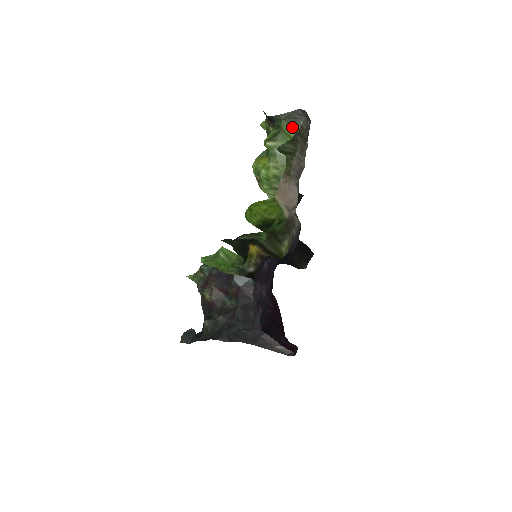
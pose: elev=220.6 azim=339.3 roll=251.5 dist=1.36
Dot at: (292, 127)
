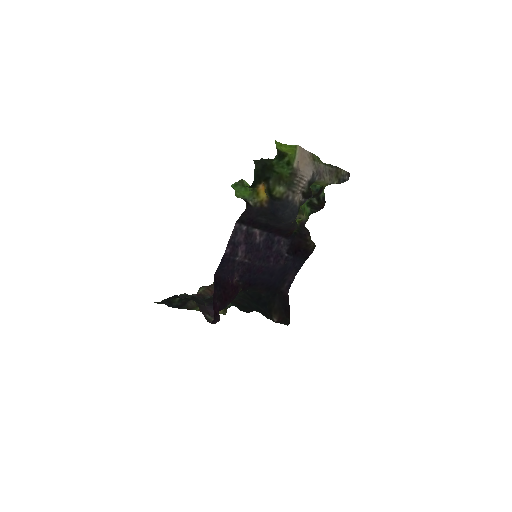
Dot at: occluded
